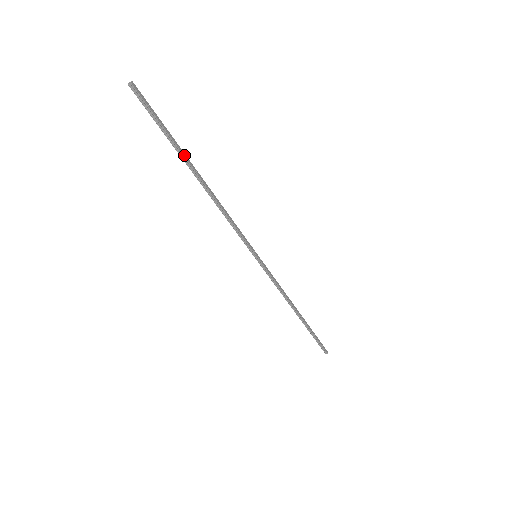
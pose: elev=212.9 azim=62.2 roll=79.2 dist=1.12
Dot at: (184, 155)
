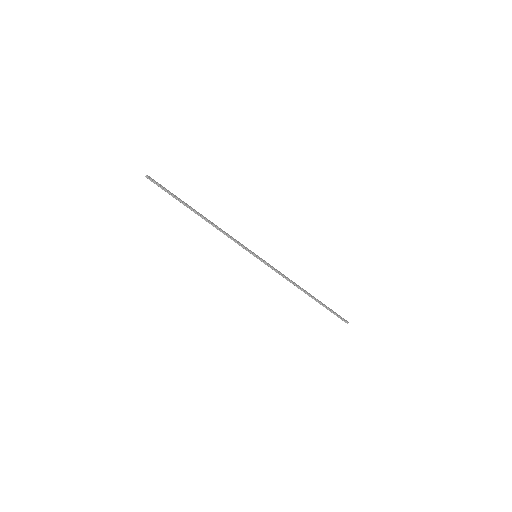
Dot at: (186, 204)
